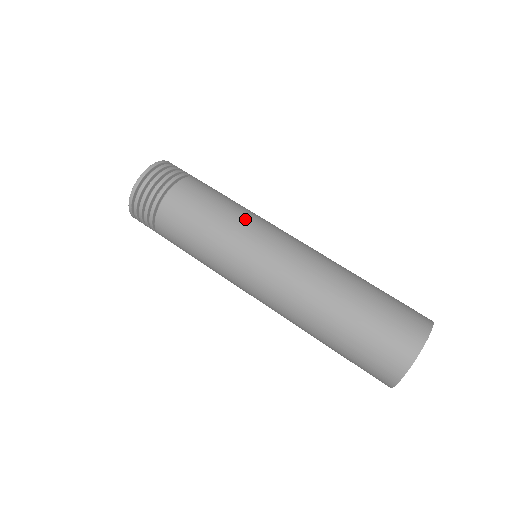
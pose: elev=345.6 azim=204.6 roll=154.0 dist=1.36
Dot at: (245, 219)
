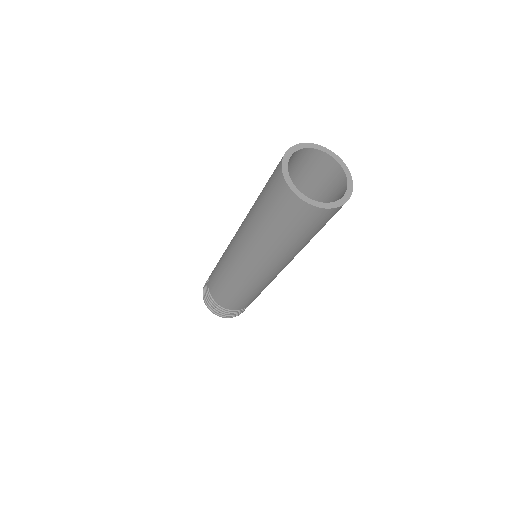
Dot at: occluded
